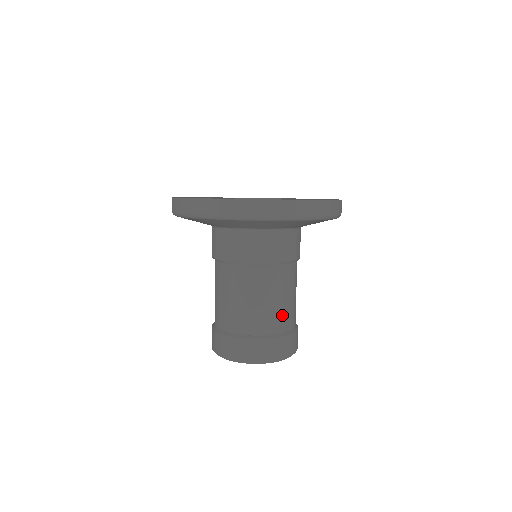
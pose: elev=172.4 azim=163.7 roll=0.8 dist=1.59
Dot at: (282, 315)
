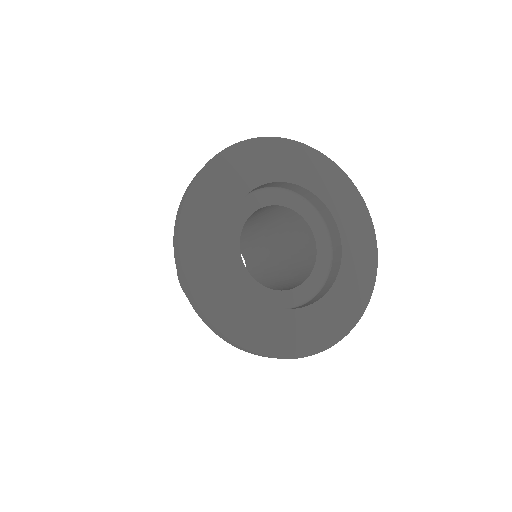
Dot at: occluded
